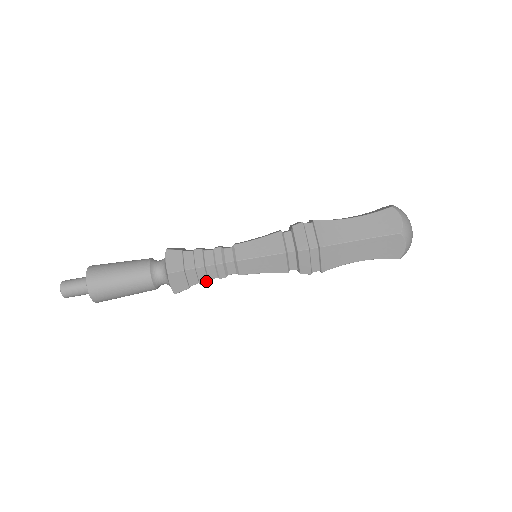
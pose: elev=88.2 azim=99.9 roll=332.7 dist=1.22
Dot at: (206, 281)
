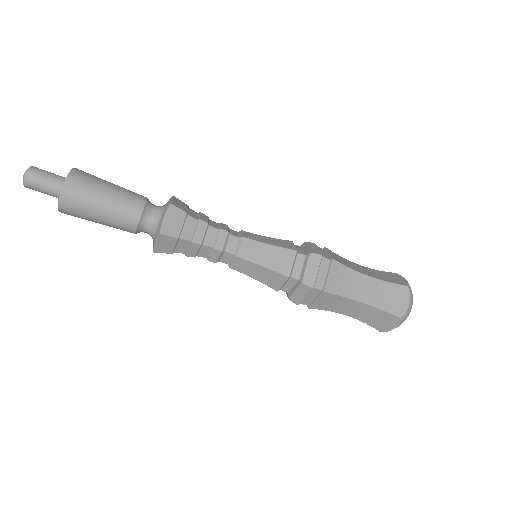
Dot at: (193, 256)
